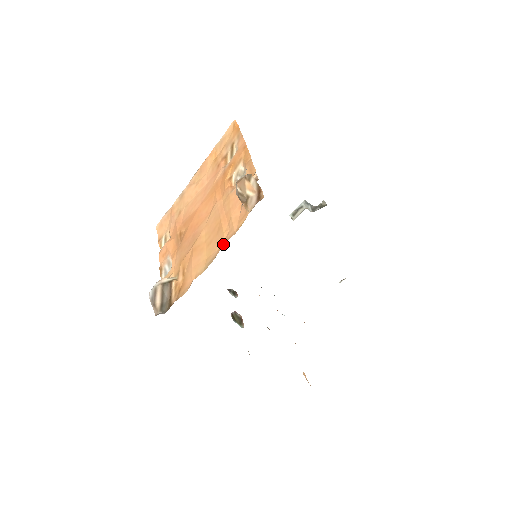
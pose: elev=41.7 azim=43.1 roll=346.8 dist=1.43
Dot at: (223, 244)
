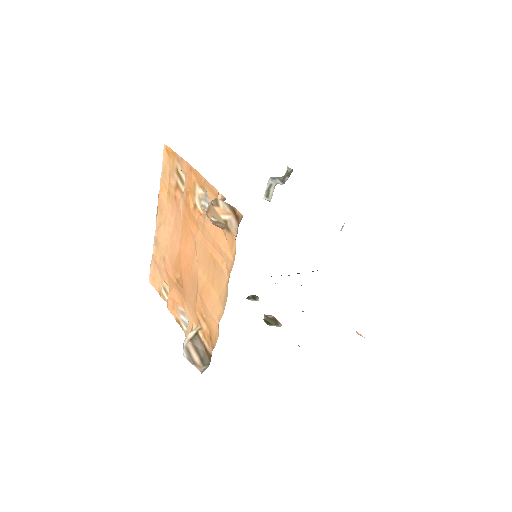
Dot at: (227, 278)
